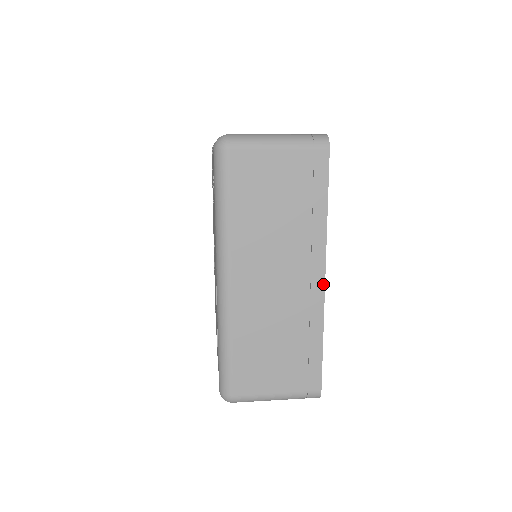
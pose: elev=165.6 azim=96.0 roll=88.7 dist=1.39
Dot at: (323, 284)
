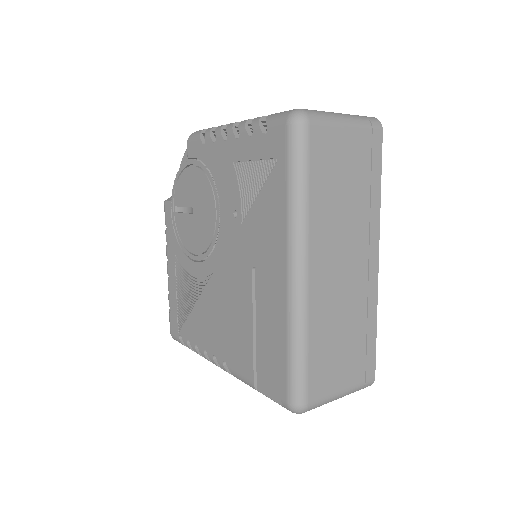
Dot at: (377, 266)
